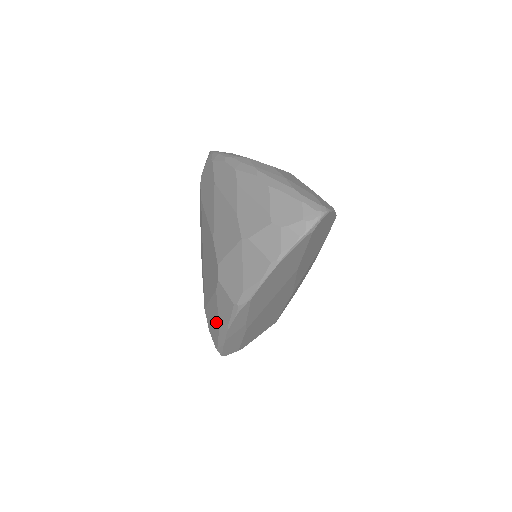
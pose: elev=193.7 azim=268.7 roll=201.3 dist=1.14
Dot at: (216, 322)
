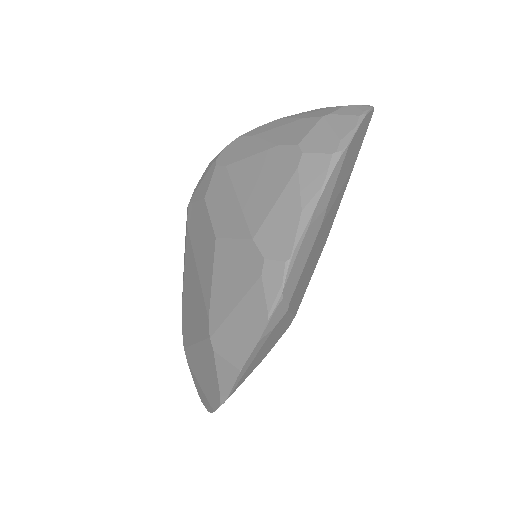
Dot at: (293, 212)
